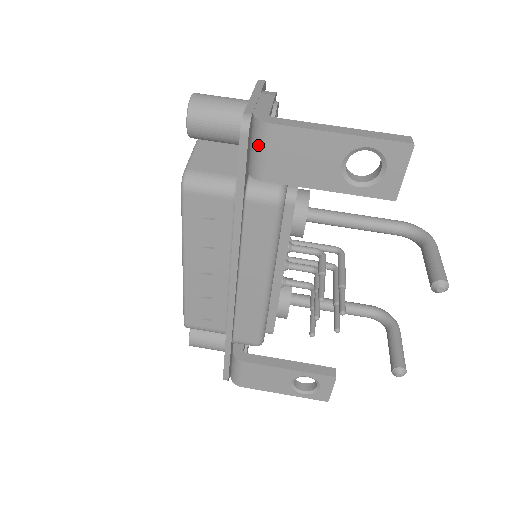
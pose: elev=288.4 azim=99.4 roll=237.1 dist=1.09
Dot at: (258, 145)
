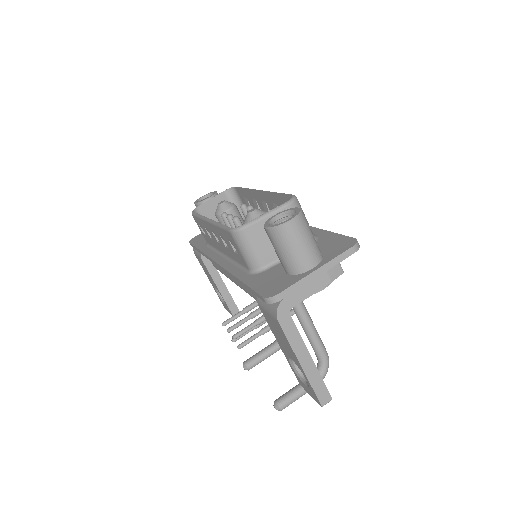
Dot at: (268, 306)
